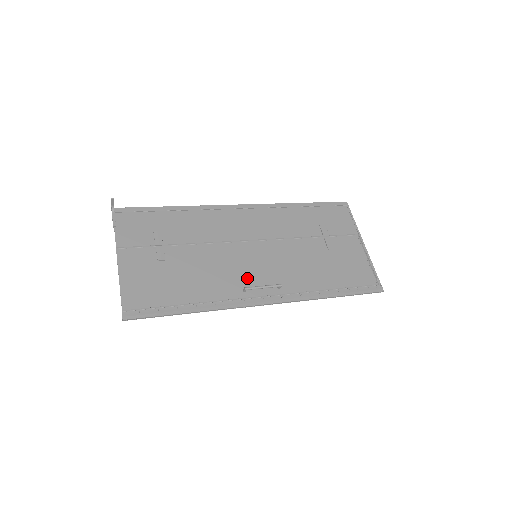
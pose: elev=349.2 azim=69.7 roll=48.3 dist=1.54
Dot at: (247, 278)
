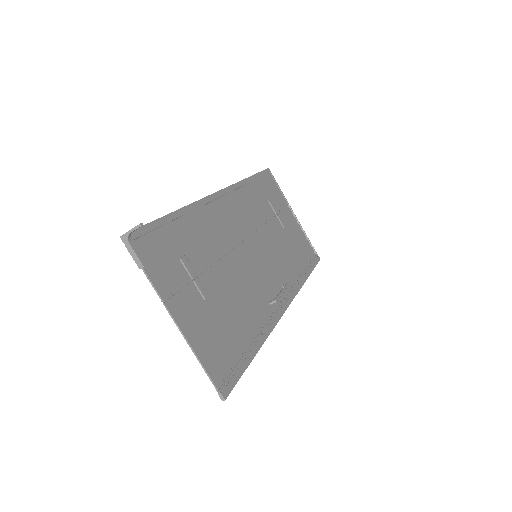
Dot at: (264, 286)
